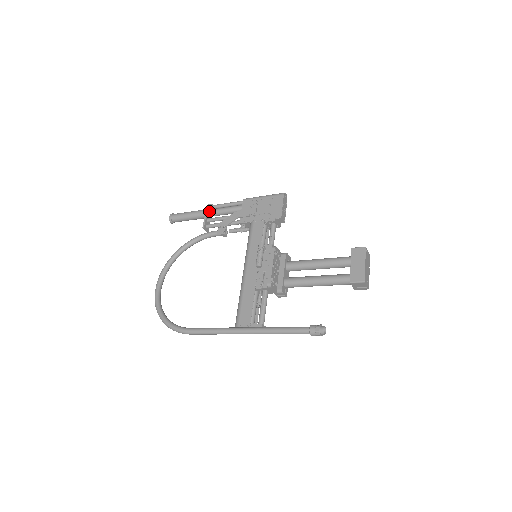
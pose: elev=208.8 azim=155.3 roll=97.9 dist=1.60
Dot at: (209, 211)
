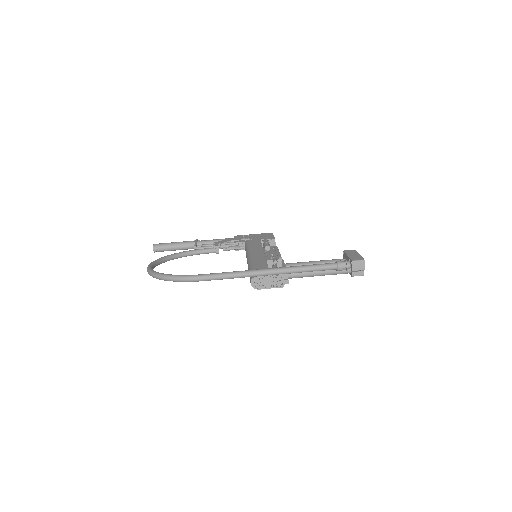
Dot at: (199, 241)
